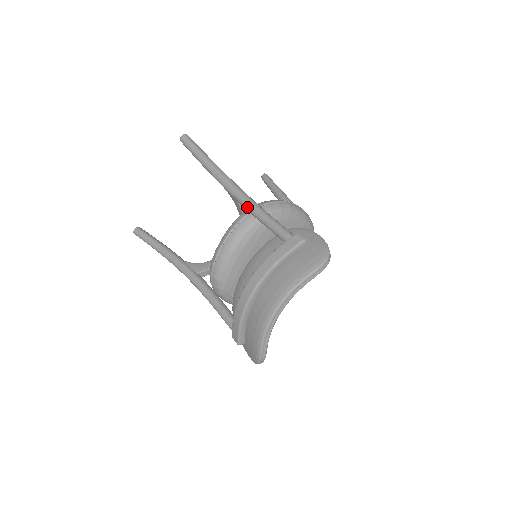
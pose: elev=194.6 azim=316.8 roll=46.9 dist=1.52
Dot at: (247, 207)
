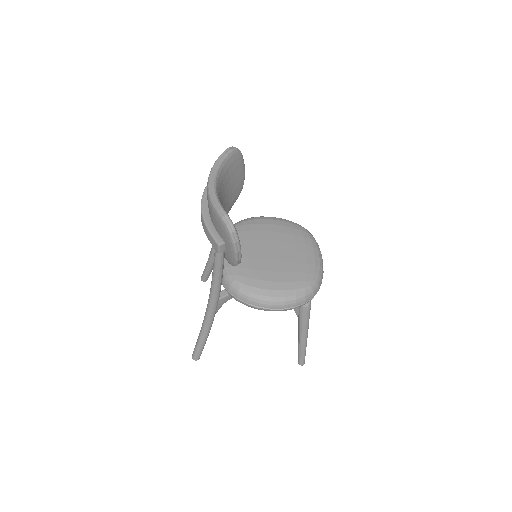
Dot at: occluded
